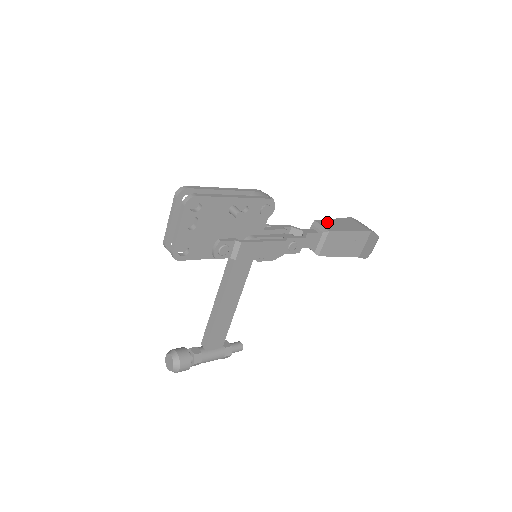
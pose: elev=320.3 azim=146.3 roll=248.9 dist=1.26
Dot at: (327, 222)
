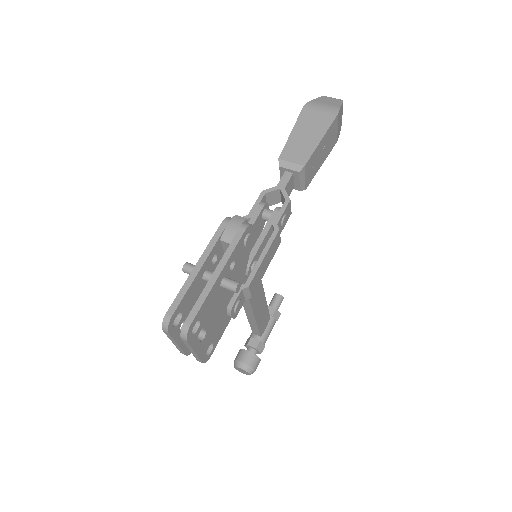
Dot at: (291, 148)
